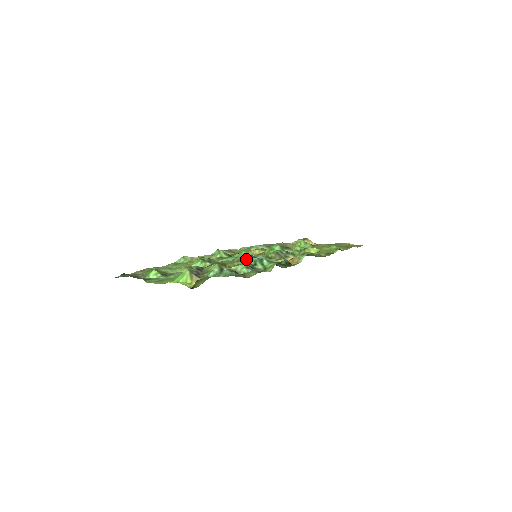
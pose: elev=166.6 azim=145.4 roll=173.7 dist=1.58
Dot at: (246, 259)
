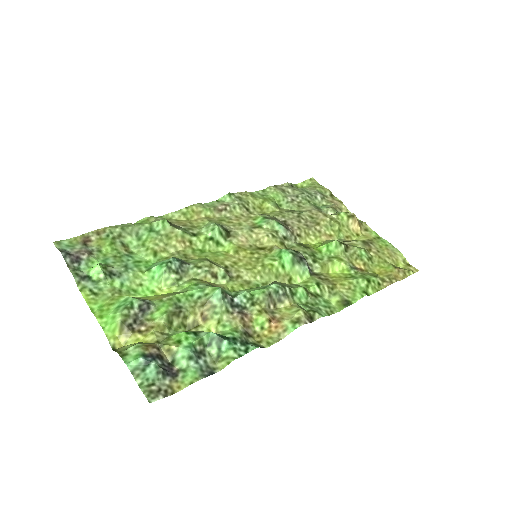
Dot at: (215, 306)
